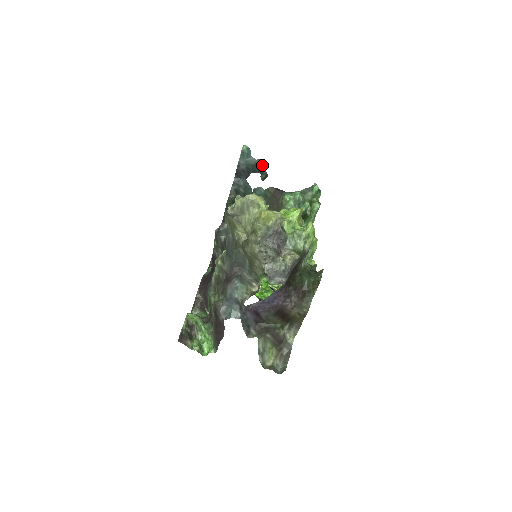
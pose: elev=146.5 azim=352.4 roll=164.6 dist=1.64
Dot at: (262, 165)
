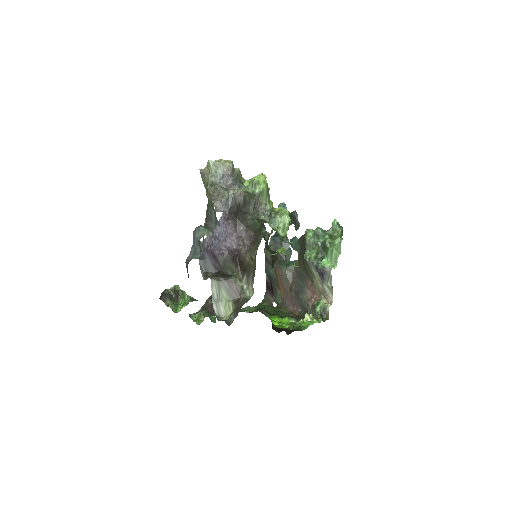
Dot at: (294, 215)
